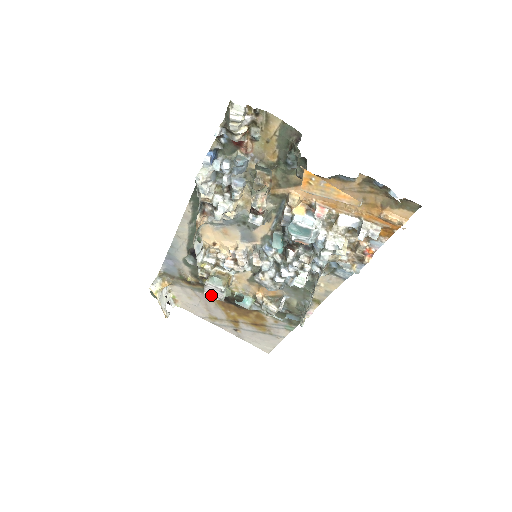
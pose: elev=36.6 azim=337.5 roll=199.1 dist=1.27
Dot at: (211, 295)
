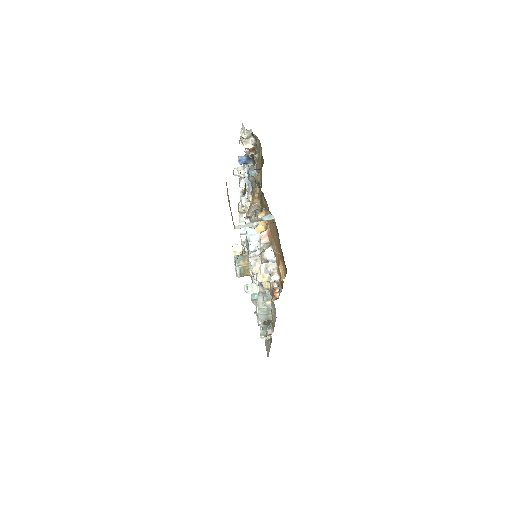
Dot at: occluded
